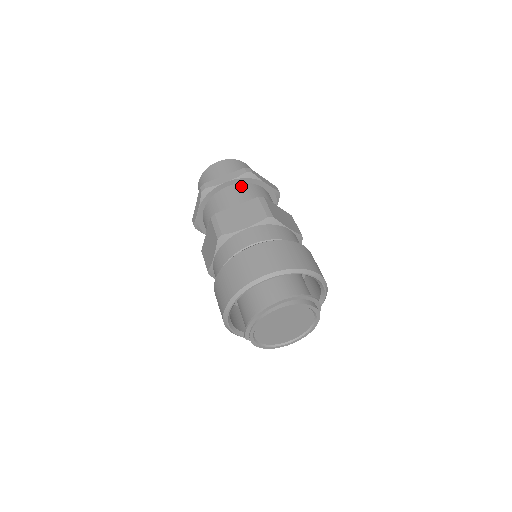
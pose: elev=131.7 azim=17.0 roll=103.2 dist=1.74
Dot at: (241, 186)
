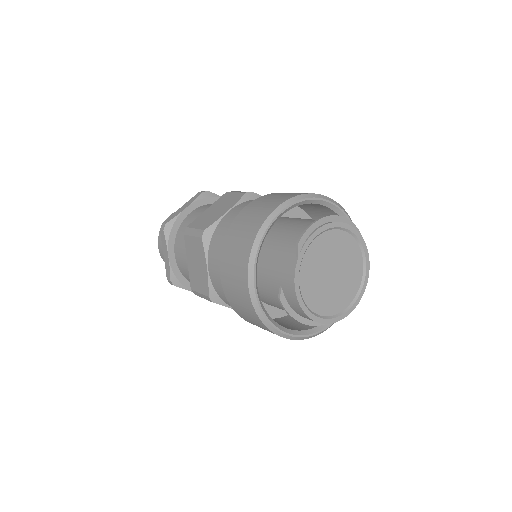
Dot at: occluded
